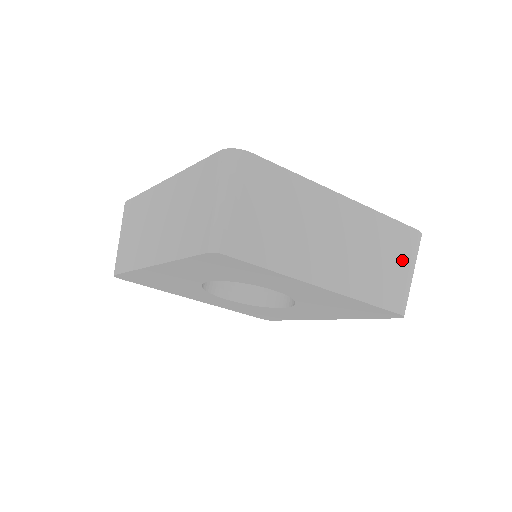
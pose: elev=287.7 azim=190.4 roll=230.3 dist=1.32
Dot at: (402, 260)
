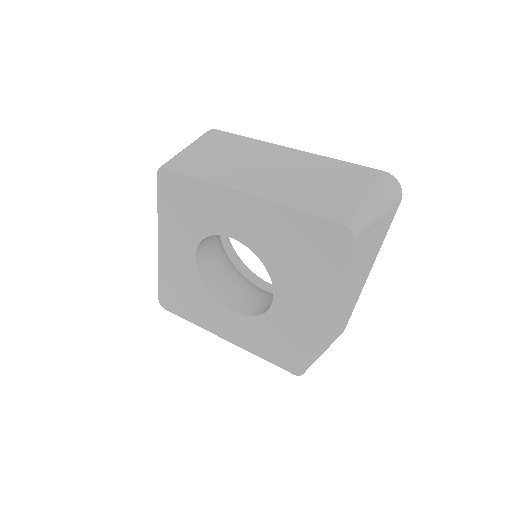
Dot at: (356, 188)
